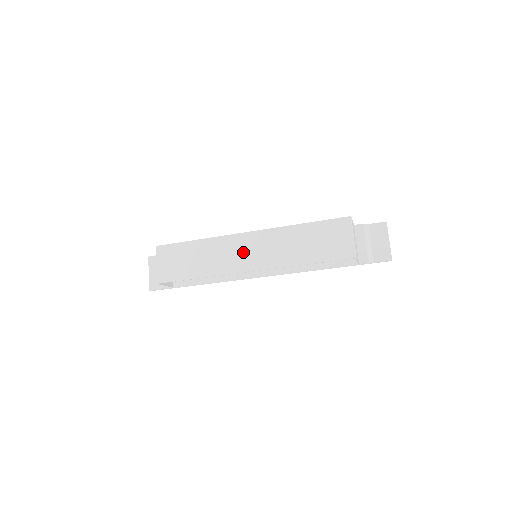
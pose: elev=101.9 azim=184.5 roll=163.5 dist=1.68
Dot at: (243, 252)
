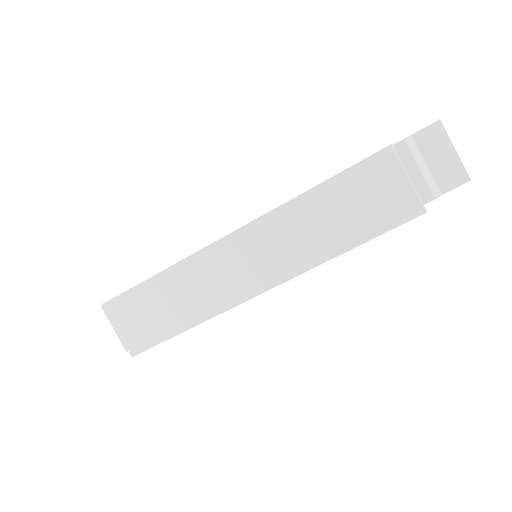
Dot at: (237, 268)
